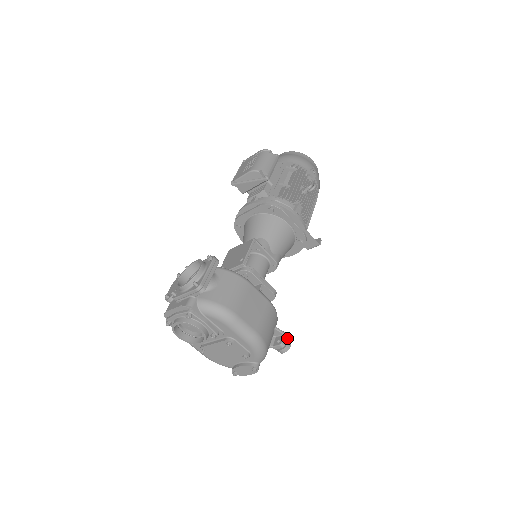
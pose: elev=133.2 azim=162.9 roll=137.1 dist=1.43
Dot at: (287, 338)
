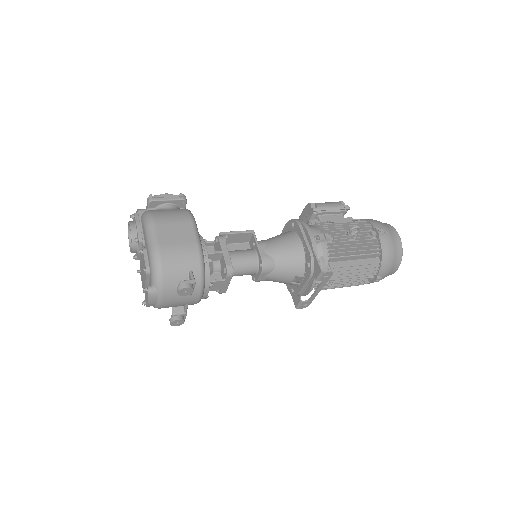
Dot at: (191, 283)
